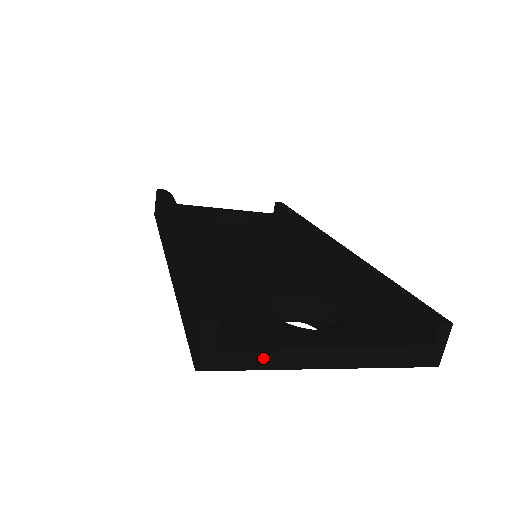
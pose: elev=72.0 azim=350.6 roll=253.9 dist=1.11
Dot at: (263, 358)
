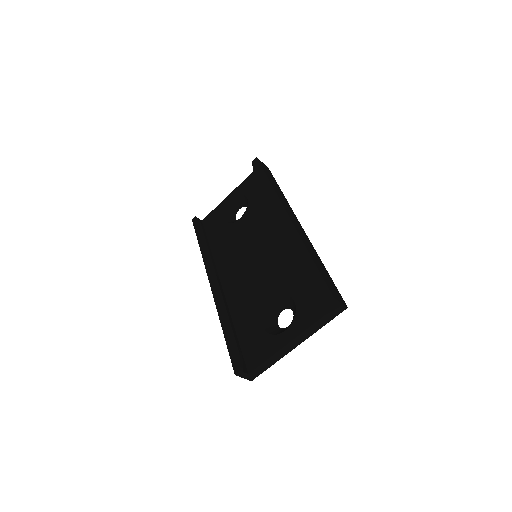
Dot at: (268, 363)
